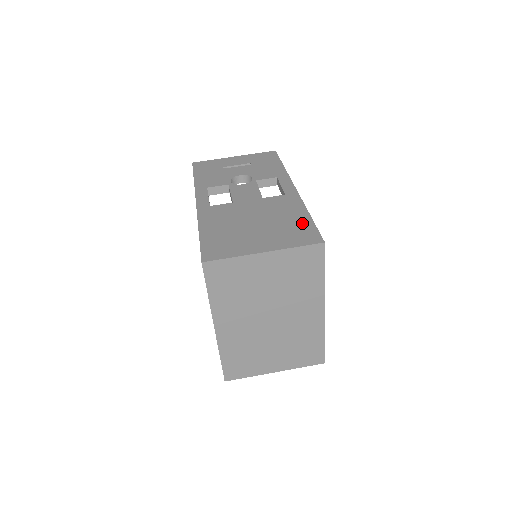
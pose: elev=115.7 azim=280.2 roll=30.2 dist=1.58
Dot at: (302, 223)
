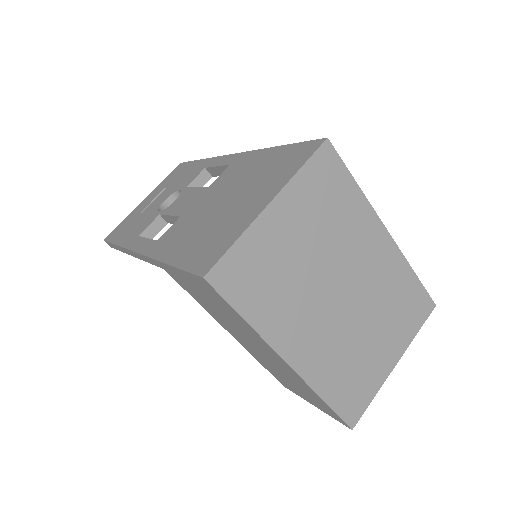
Dot at: (279, 155)
